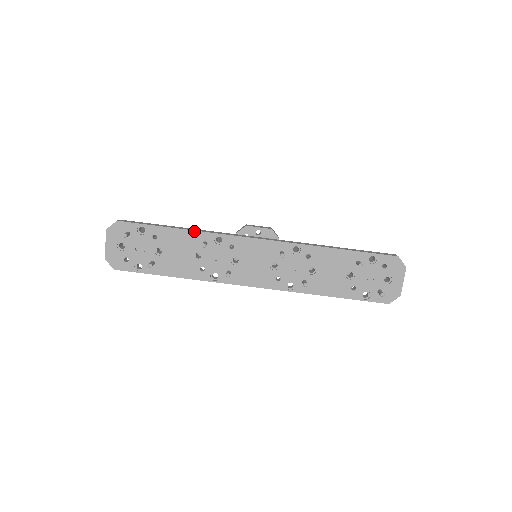
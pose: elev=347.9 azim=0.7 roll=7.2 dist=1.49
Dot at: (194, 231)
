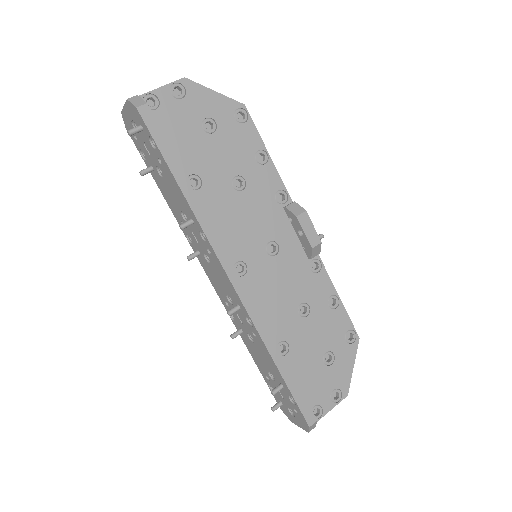
Dot at: (189, 205)
